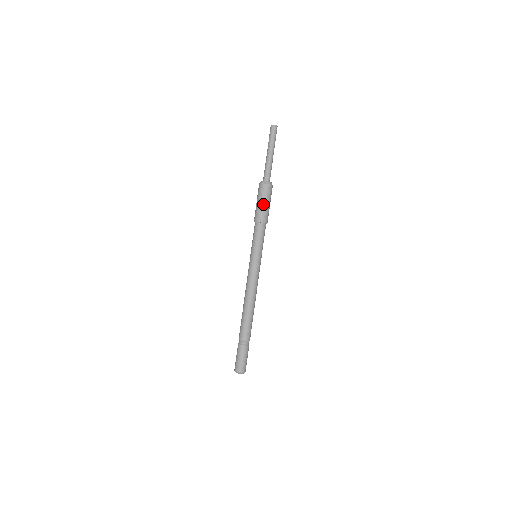
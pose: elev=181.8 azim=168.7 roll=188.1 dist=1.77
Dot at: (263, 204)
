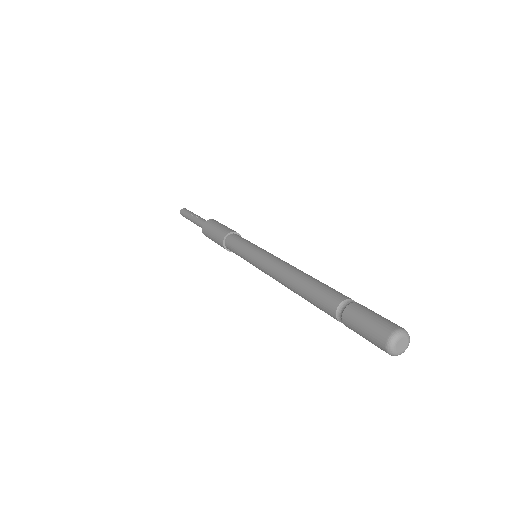
Dot at: (219, 226)
